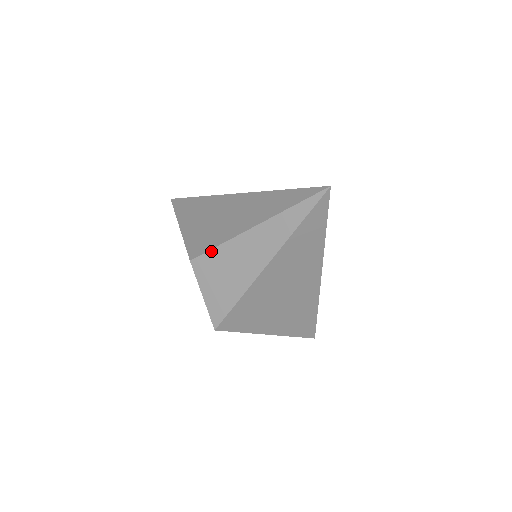
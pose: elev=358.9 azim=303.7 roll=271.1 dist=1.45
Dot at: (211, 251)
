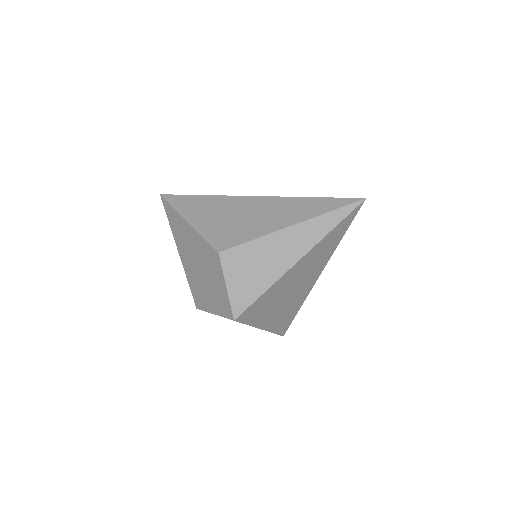
Dot at: (244, 244)
